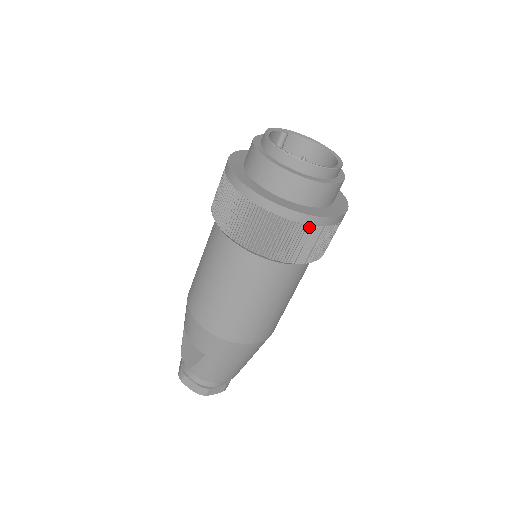
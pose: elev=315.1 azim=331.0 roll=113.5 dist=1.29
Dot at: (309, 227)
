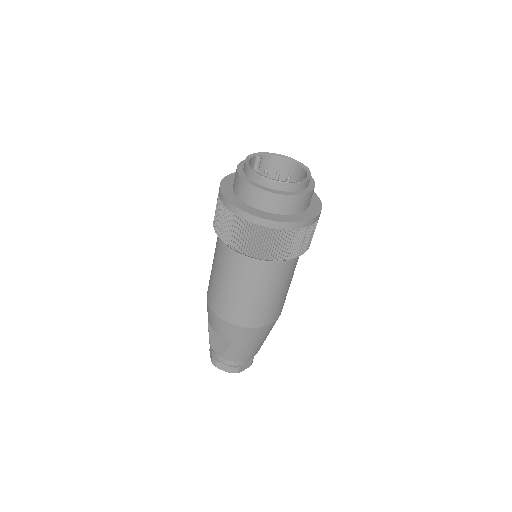
Dot at: (297, 231)
